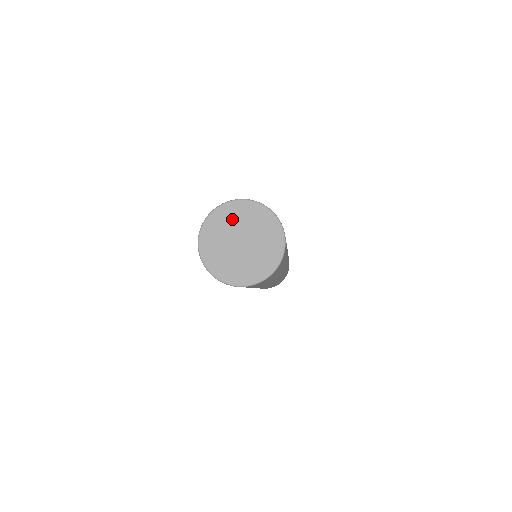
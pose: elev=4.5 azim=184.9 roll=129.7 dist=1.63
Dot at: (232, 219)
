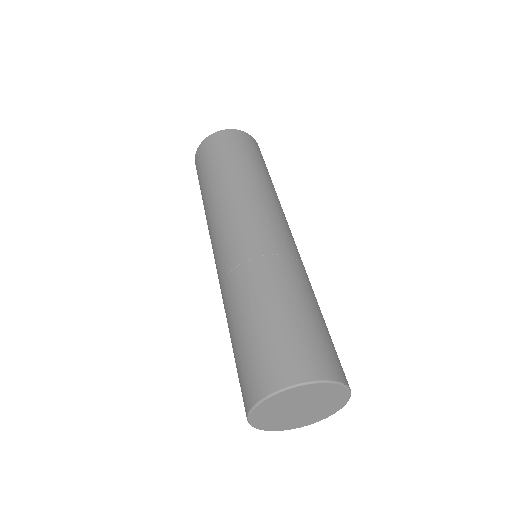
Dot at: (271, 412)
